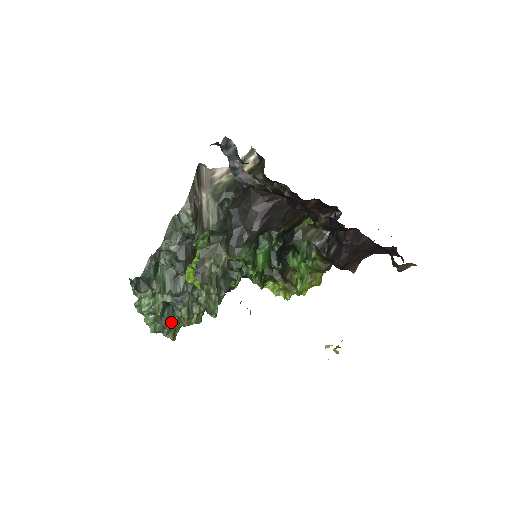
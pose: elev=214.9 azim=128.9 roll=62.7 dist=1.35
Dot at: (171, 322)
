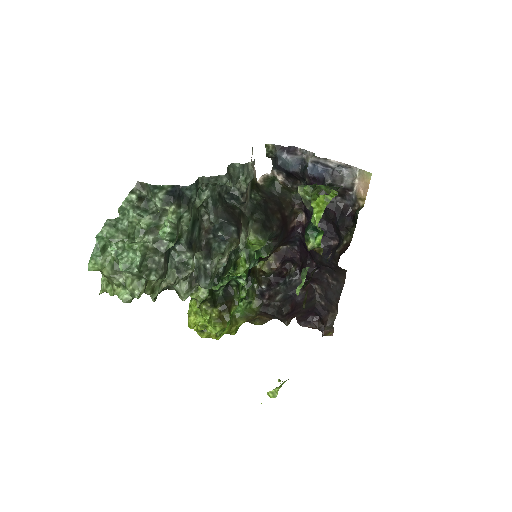
Dot at: (167, 267)
